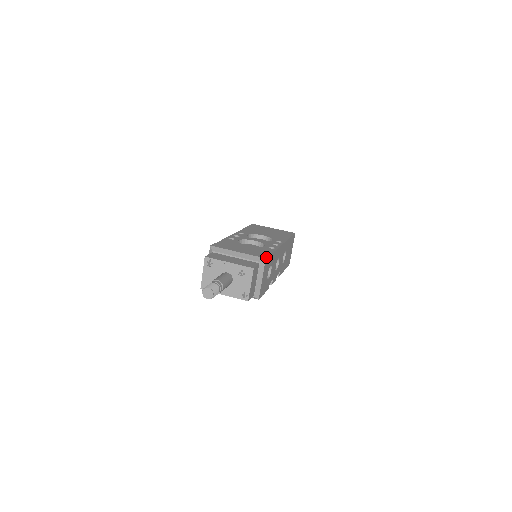
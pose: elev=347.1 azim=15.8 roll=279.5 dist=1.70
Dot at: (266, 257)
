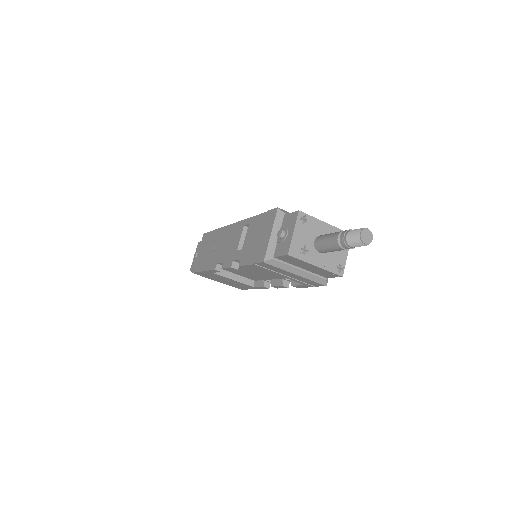
Dot at: occluded
